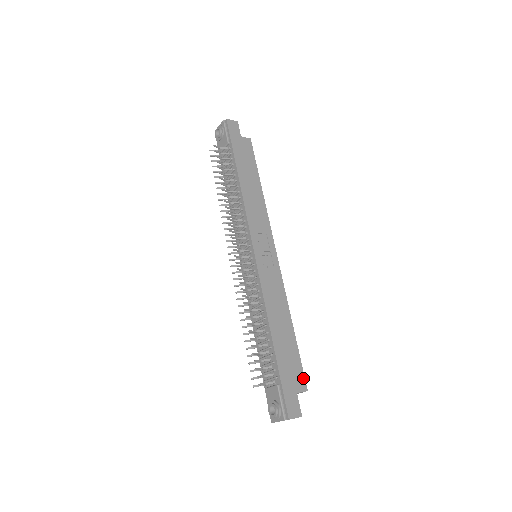
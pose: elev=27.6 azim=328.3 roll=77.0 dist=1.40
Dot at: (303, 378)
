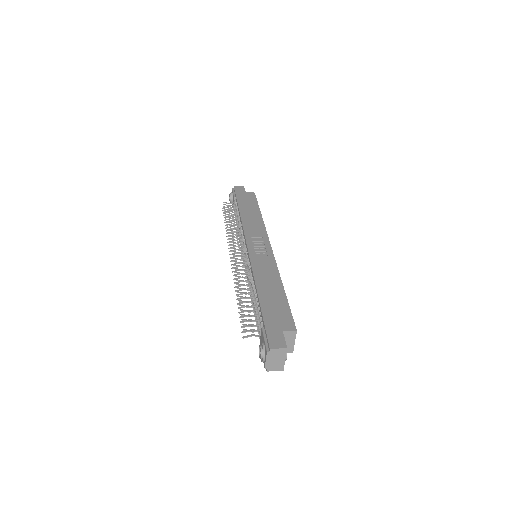
Dot at: (292, 322)
